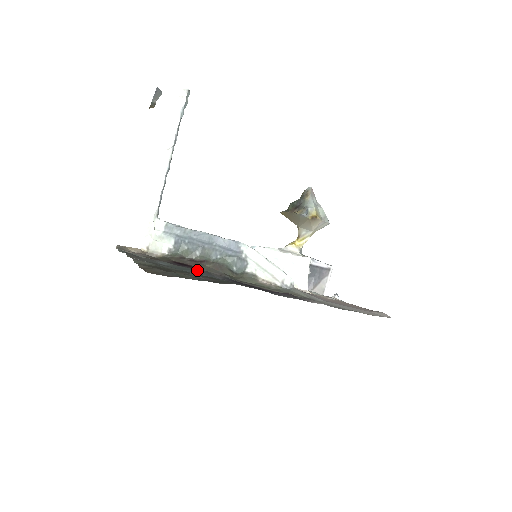
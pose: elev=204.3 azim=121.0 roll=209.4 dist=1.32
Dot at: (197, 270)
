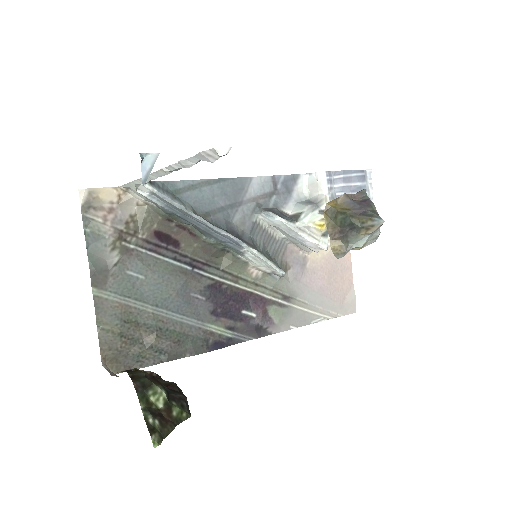
Dot at: (172, 293)
